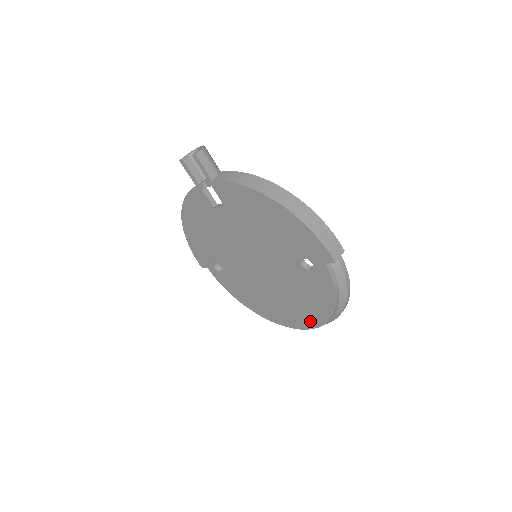
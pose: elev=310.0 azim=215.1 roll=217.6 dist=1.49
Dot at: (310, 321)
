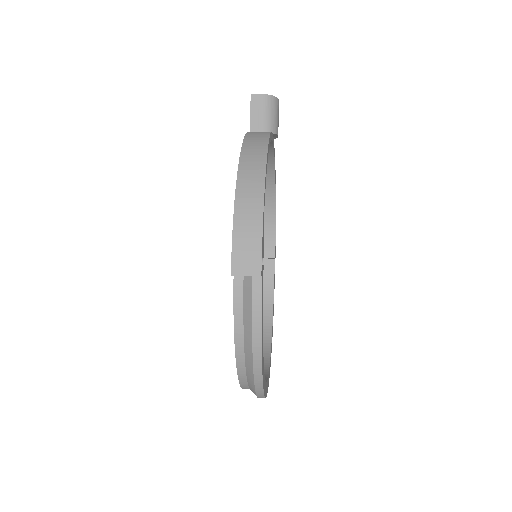
Dot at: occluded
